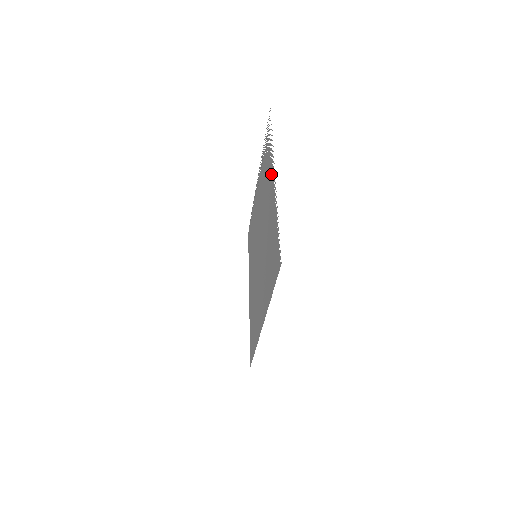
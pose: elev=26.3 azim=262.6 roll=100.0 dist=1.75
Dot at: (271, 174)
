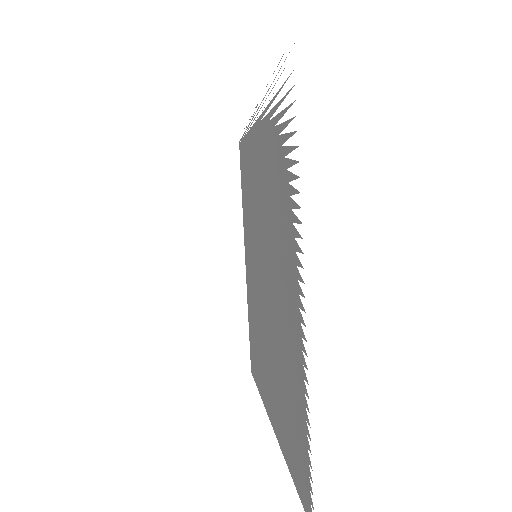
Dot at: (292, 254)
